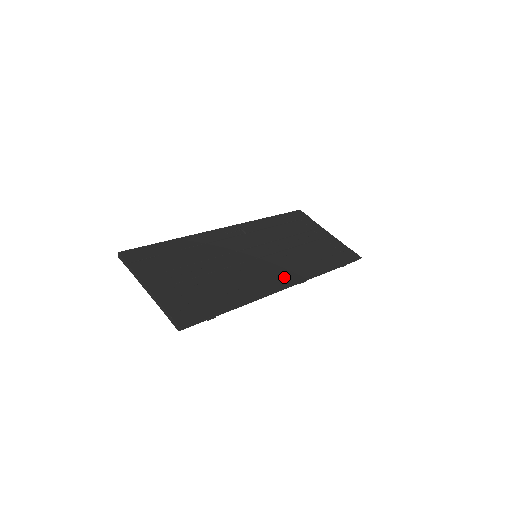
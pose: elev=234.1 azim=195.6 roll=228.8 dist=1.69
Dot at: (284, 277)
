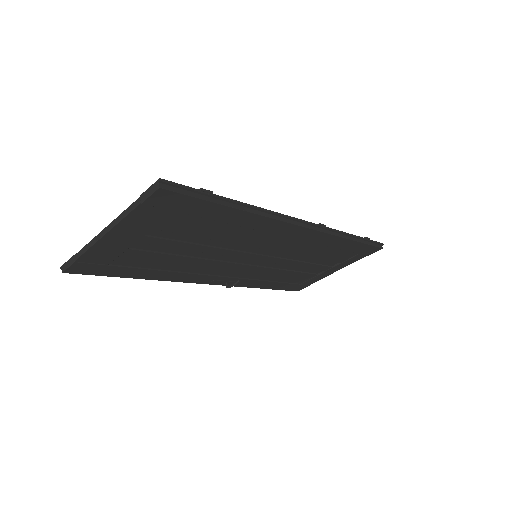
Dot at: occluded
